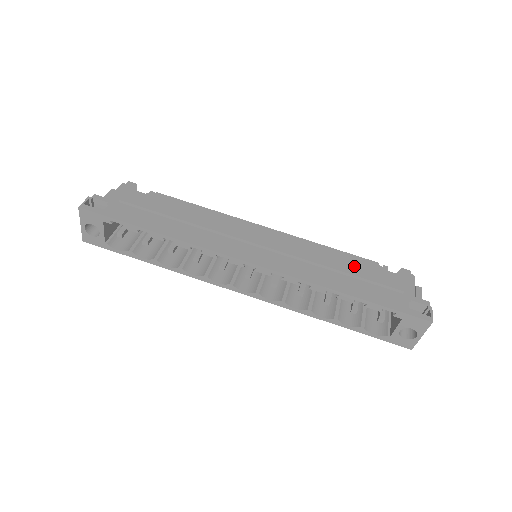
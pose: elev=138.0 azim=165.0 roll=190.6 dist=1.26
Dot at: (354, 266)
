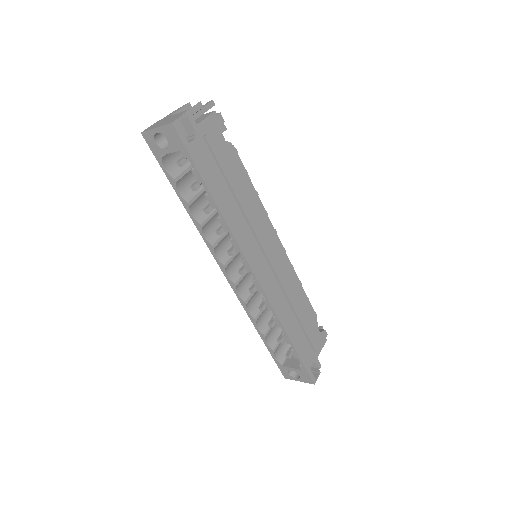
Dot at: (305, 313)
